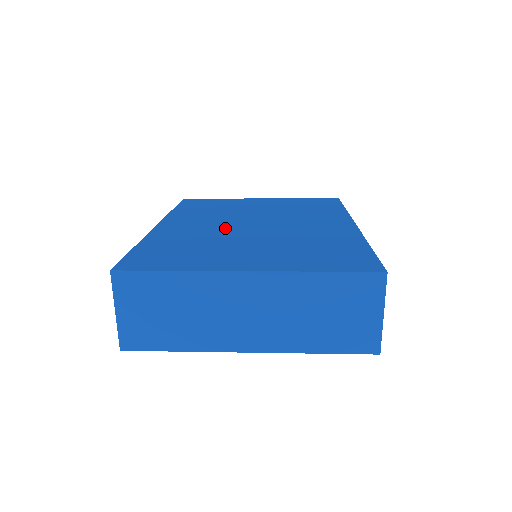
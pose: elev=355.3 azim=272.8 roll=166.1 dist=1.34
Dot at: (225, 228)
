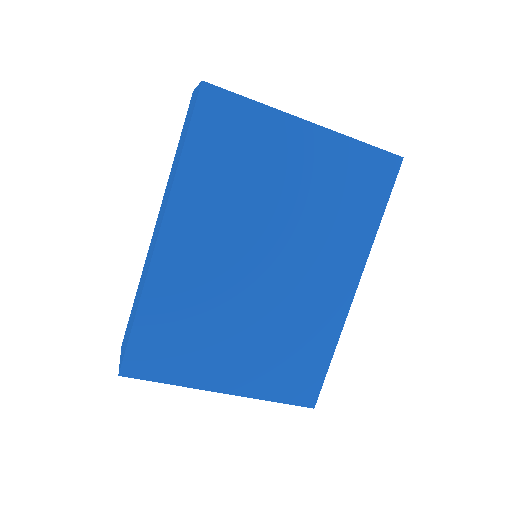
Dot at: occluded
